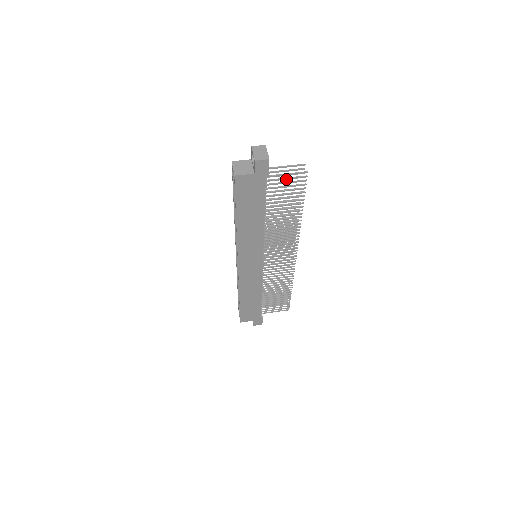
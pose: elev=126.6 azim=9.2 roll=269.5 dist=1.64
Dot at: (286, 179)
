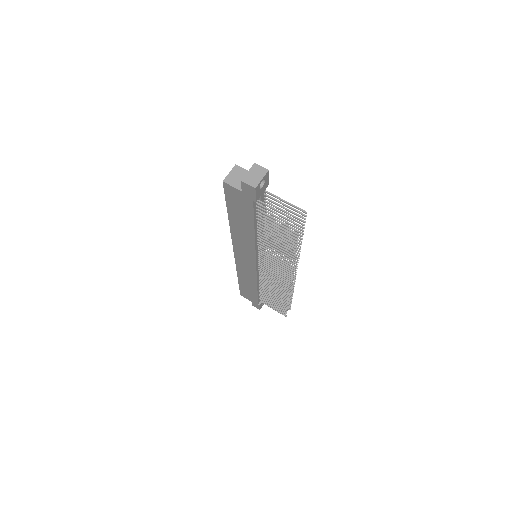
Dot at: occluded
